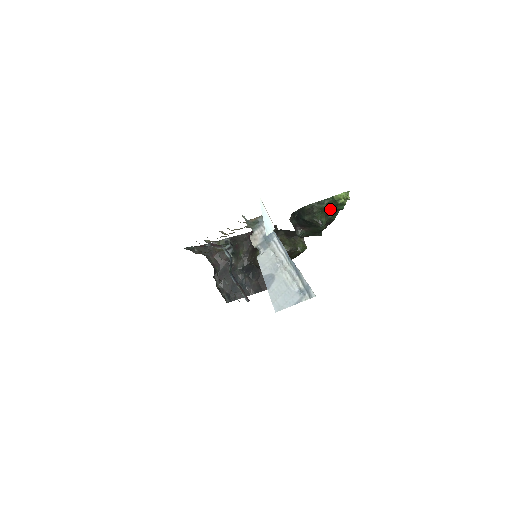
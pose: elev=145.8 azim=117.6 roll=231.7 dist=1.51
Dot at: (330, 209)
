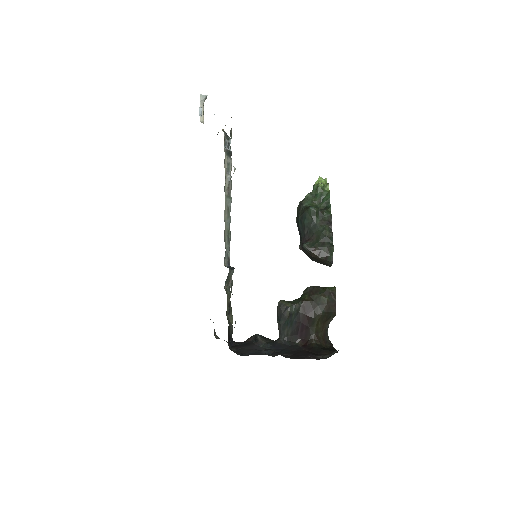
Dot at: (321, 205)
